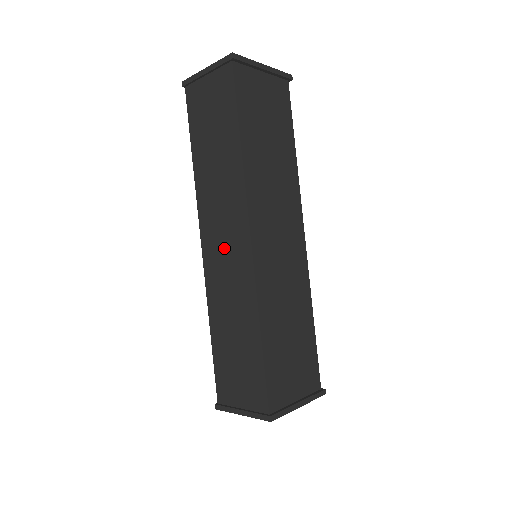
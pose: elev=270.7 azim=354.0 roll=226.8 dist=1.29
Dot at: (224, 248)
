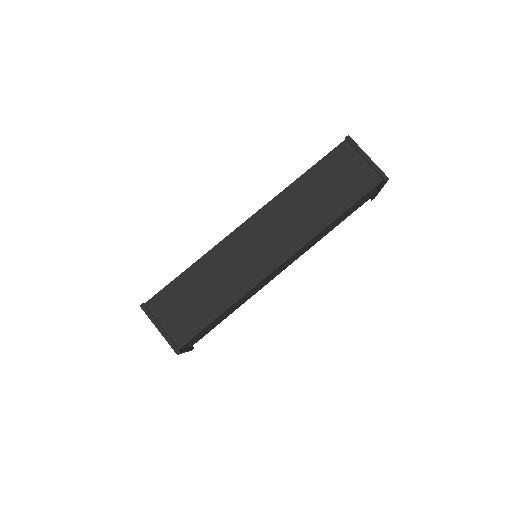
Dot at: (260, 244)
